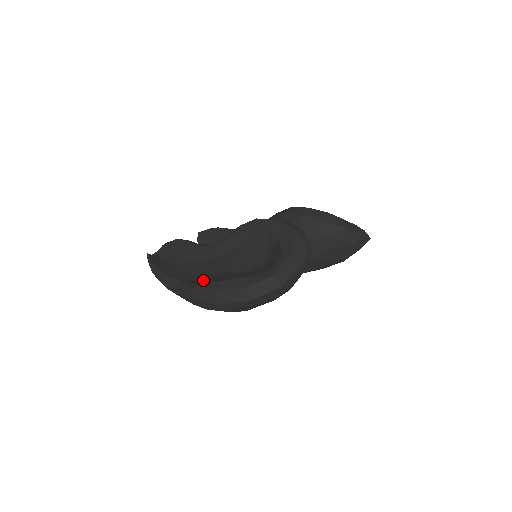
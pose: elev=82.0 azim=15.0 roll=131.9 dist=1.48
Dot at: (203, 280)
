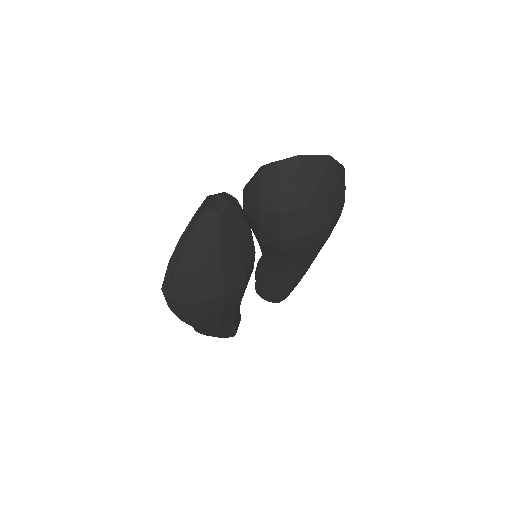
Dot at: occluded
